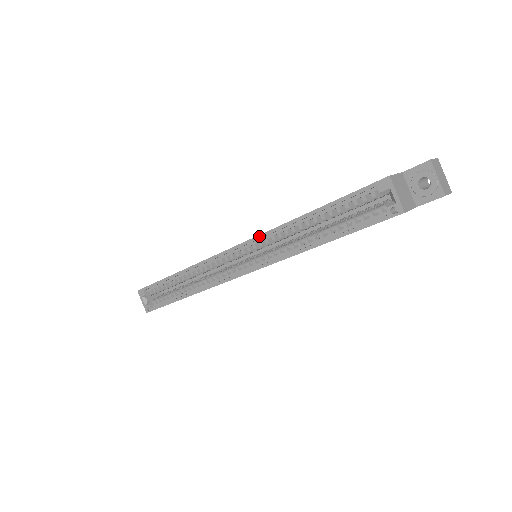
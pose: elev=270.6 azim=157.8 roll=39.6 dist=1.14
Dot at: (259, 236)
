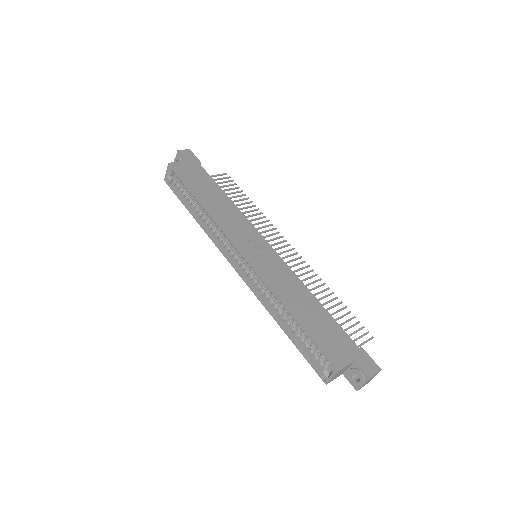
Dot at: (260, 276)
